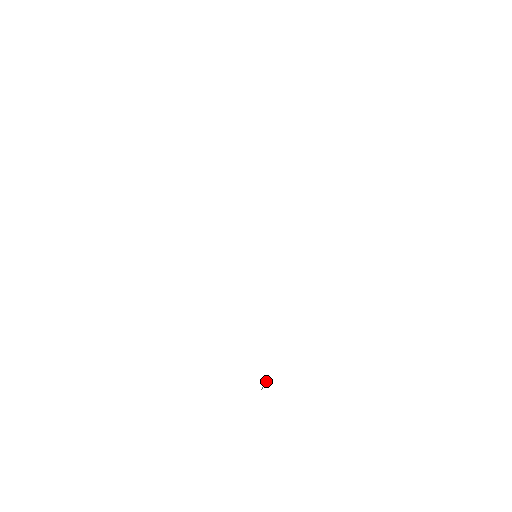
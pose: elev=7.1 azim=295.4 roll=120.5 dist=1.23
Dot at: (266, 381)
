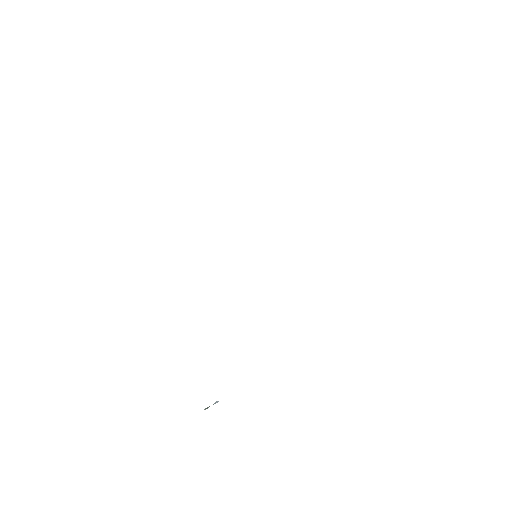
Dot at: (214, 403)
